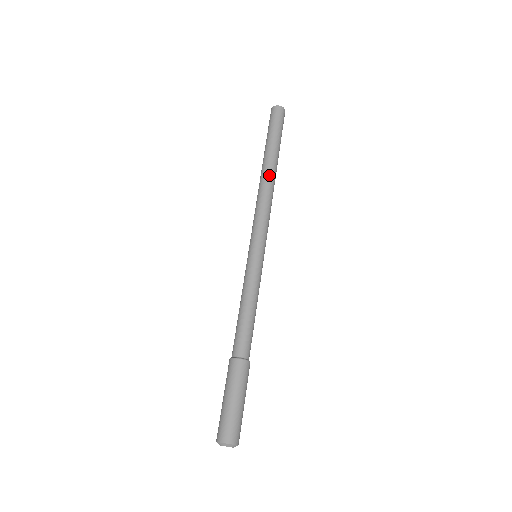
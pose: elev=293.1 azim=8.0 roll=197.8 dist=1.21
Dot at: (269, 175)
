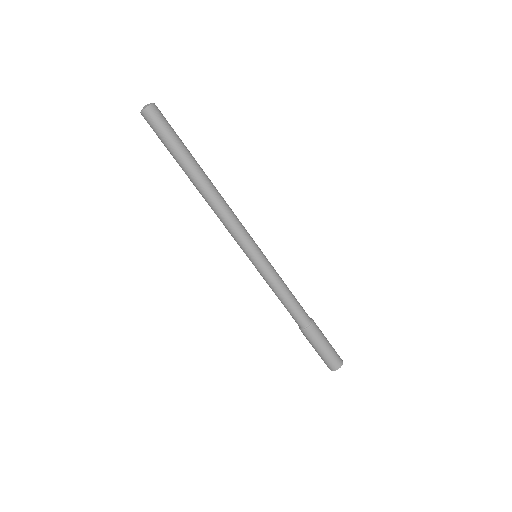
Dot at: (202, 192)
